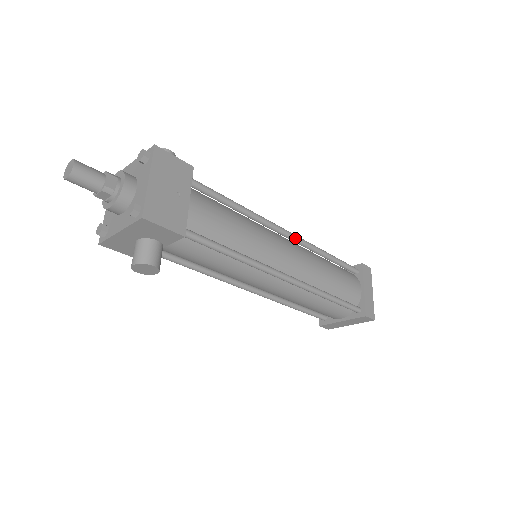
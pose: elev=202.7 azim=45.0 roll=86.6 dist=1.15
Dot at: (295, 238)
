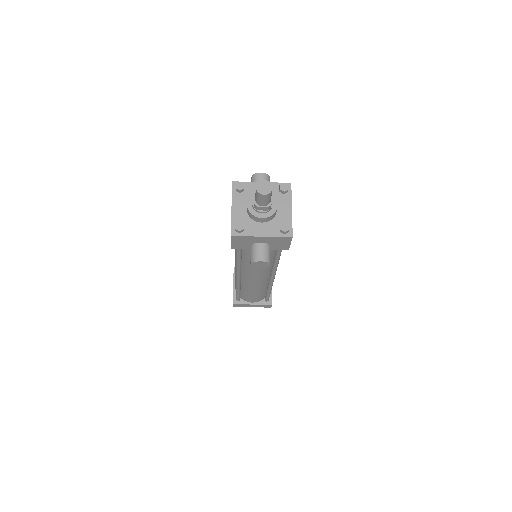
Dot at: occluded
